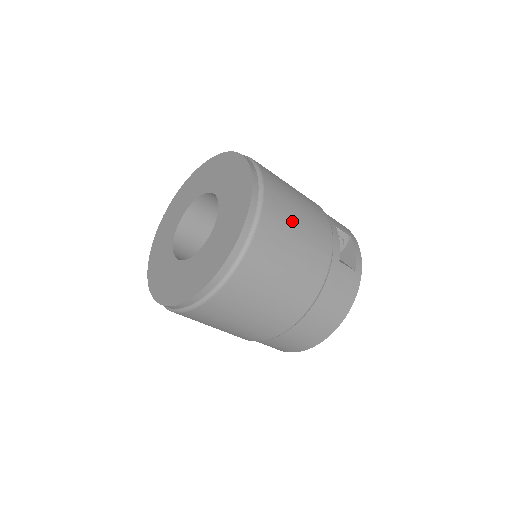
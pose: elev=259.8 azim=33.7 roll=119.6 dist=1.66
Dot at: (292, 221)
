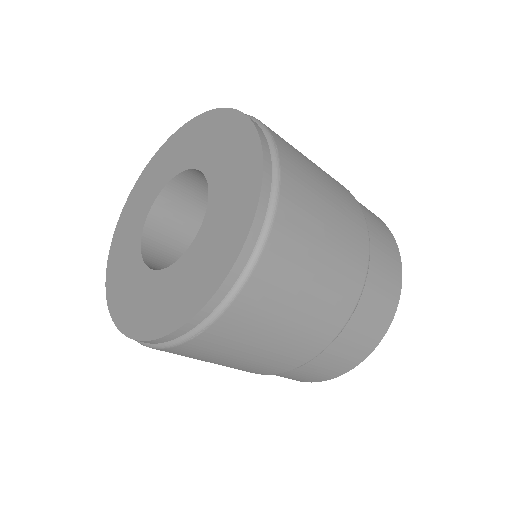
Dot at: occluded
